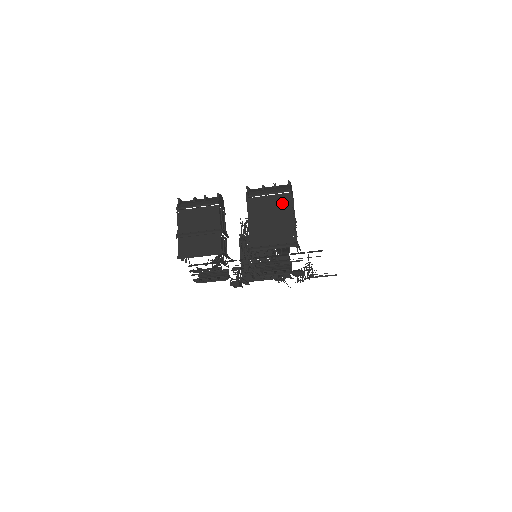
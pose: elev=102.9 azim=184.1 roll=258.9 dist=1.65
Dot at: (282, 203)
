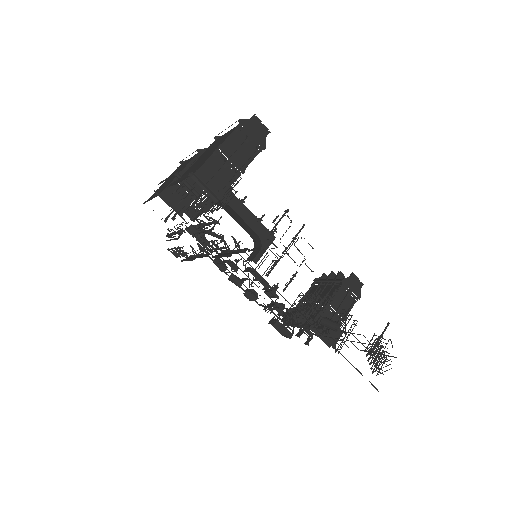
Dot at: (226, 136)
